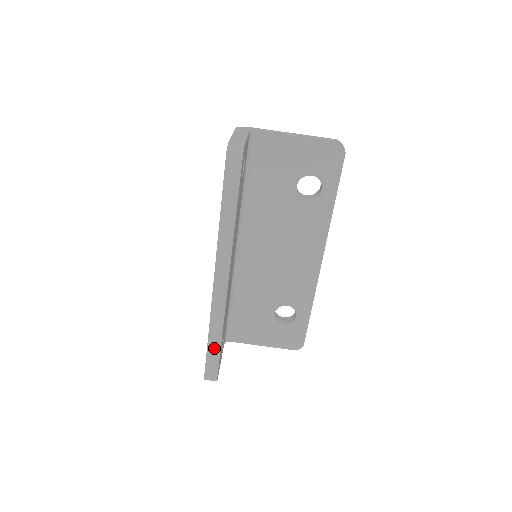
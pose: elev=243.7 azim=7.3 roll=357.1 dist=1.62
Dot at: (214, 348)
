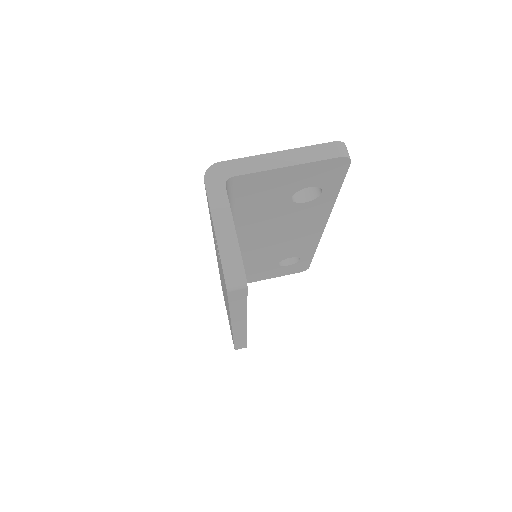
Dot at: (240, 343)
